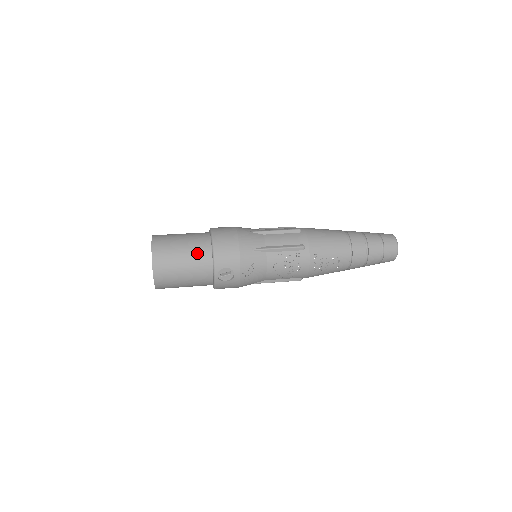
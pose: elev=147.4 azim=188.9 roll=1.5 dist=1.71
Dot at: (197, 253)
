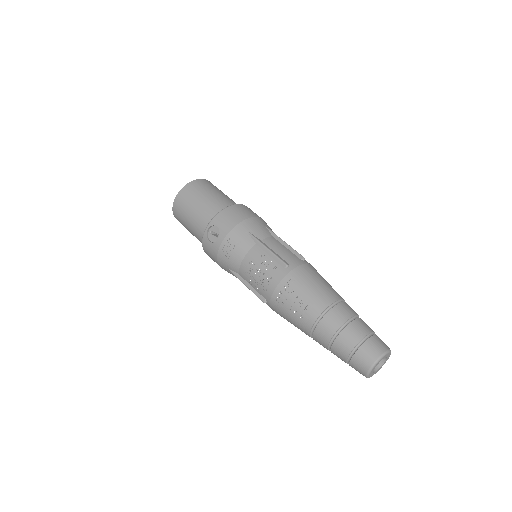
Dot at: (214, 204)
